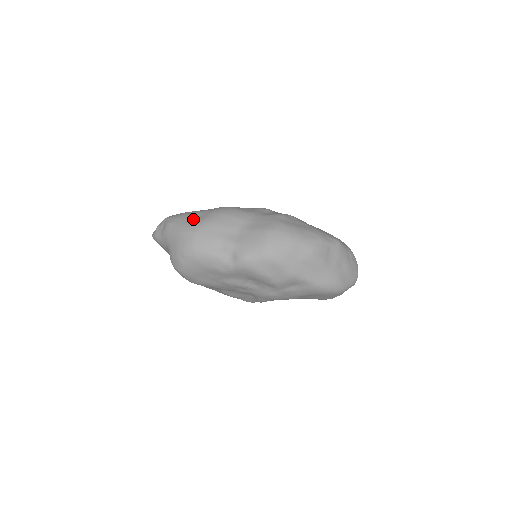
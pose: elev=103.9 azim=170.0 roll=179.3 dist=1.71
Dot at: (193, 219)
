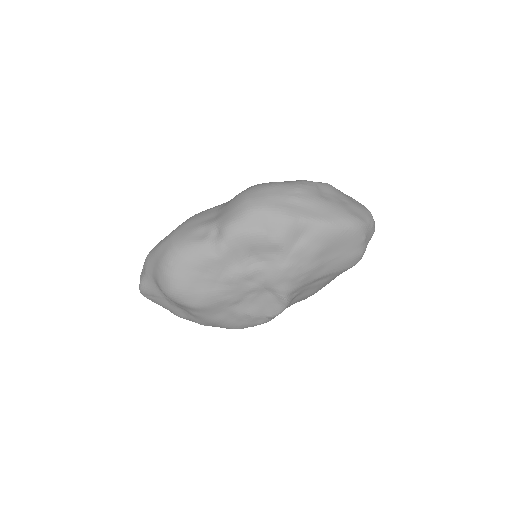
Dot at: occluded
